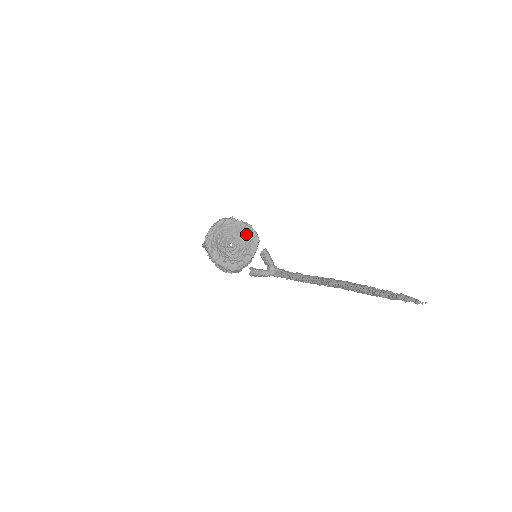
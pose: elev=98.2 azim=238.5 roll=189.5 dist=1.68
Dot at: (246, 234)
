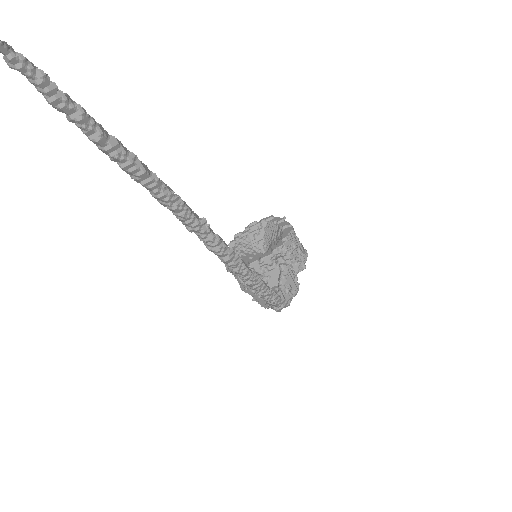
Dot at: (279, 237)
